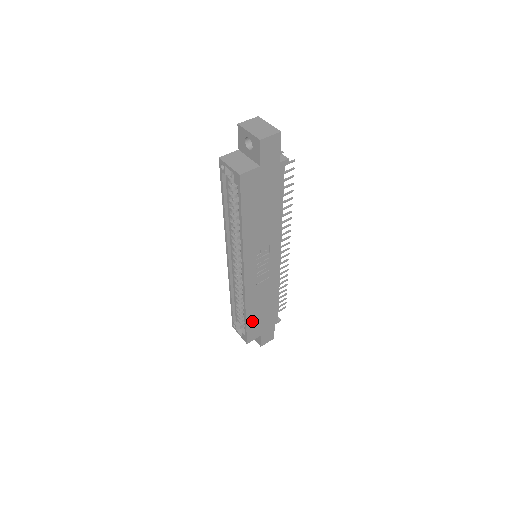
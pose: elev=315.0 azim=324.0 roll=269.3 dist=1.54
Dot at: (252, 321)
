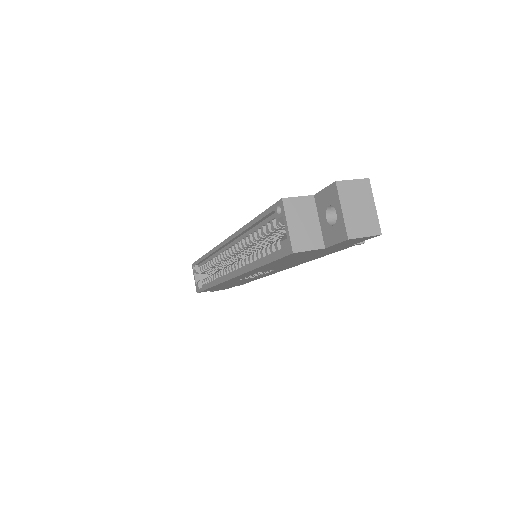
Dot at: occluded
